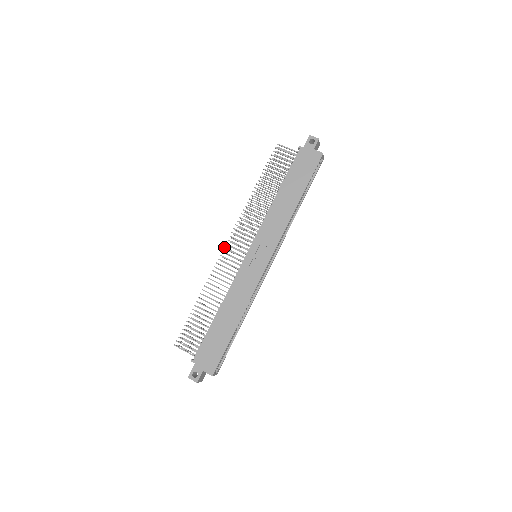
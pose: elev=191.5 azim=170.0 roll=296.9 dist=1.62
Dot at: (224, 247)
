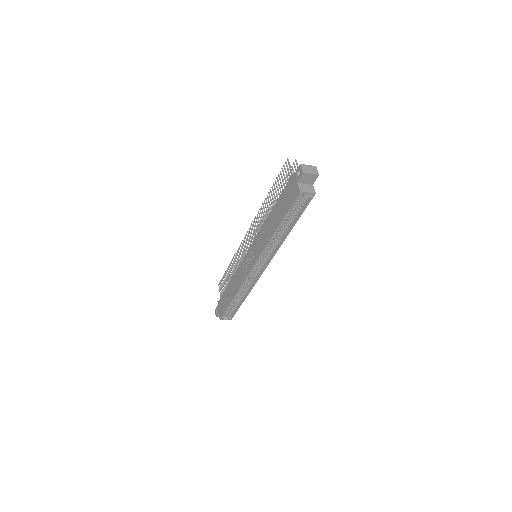
Dot at: (245, 235)
